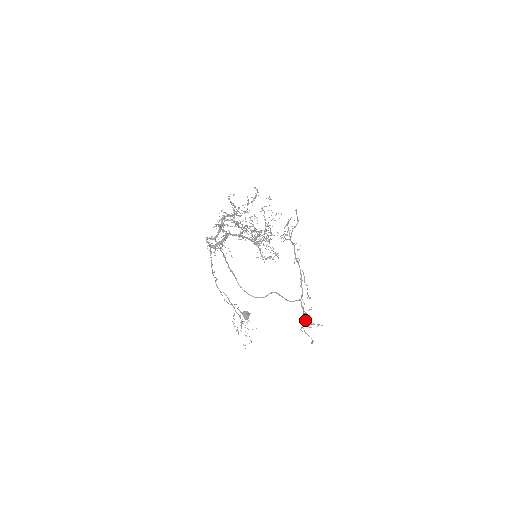
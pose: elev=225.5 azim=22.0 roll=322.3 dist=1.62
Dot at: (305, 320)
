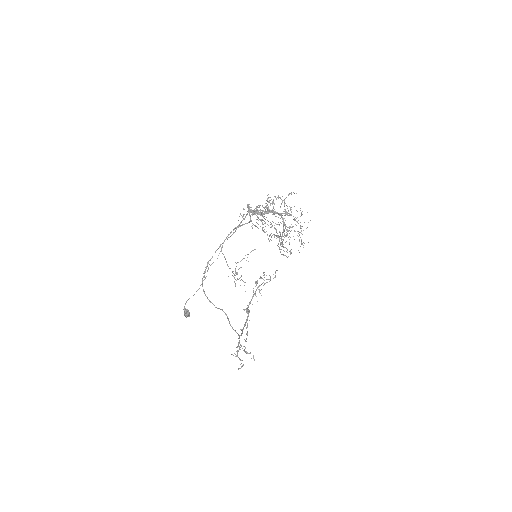
Dot at: (240, 349)
